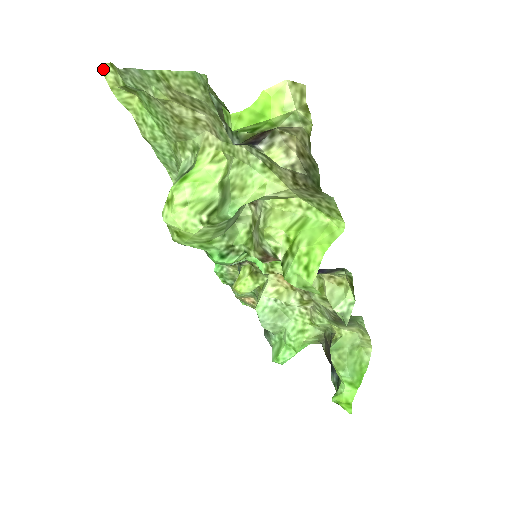
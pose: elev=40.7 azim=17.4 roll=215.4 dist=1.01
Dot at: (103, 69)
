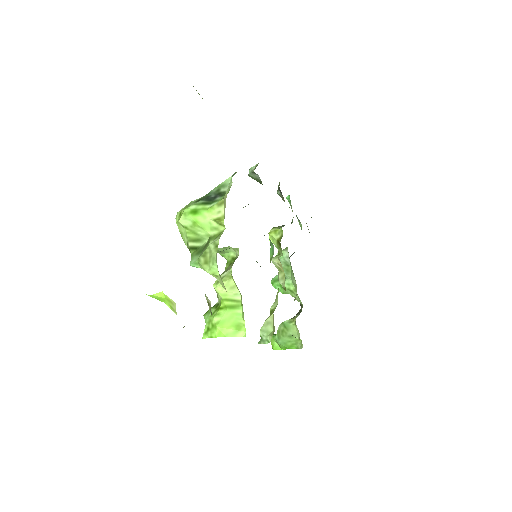
Dot at: occluded
